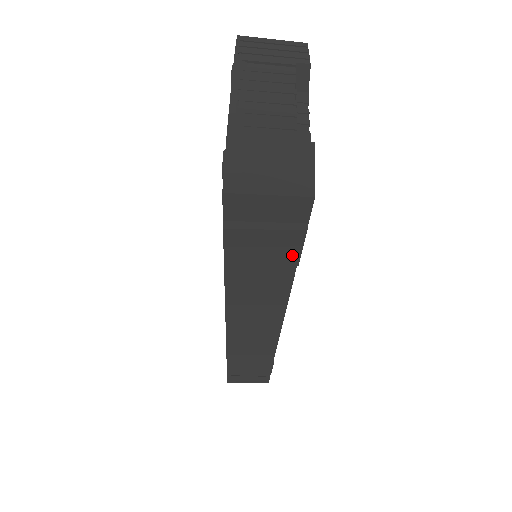
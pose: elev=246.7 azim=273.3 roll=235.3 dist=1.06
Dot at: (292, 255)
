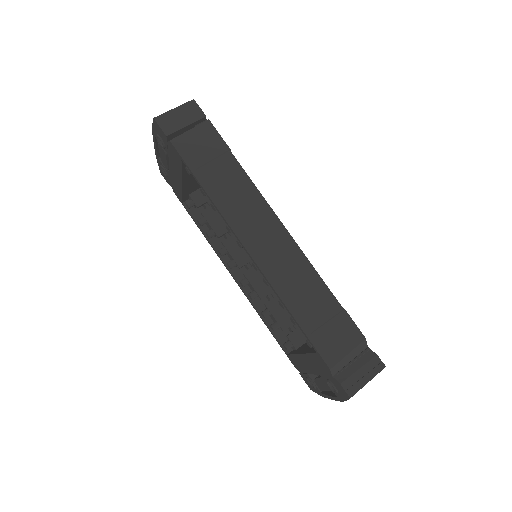
Dot at: (219, 142)
